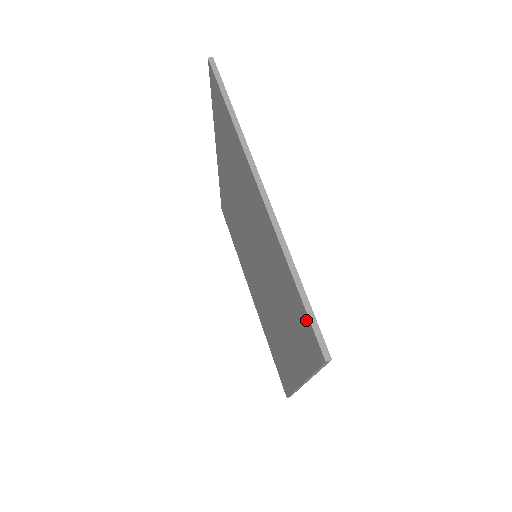
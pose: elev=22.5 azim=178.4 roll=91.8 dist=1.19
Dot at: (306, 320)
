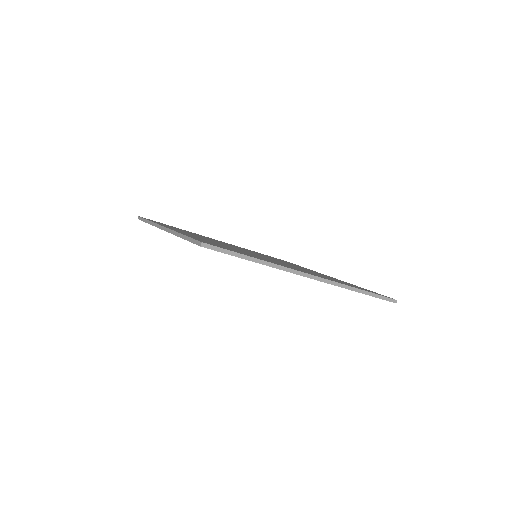
Dot at: occluded
